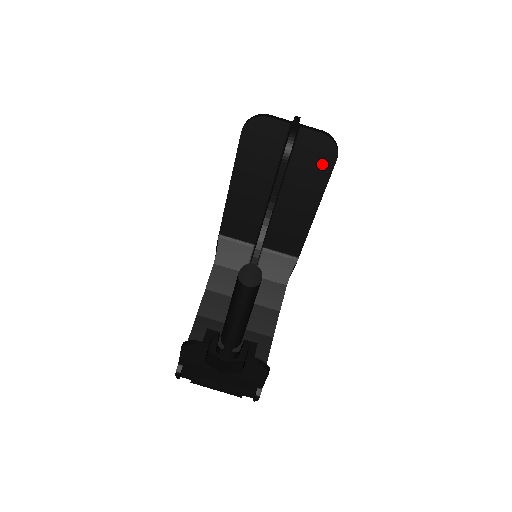
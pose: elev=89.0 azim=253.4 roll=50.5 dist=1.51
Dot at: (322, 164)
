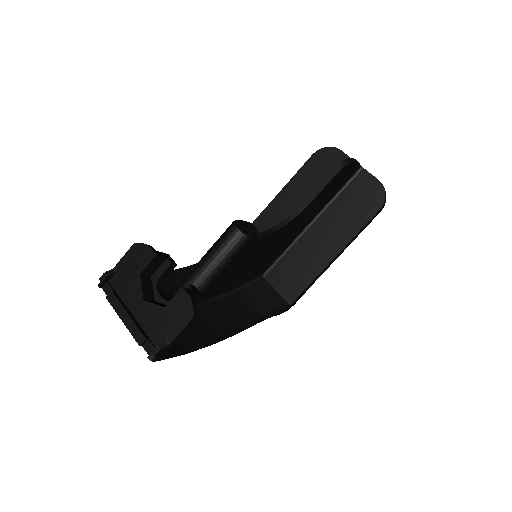
Dot at: (364, 209)
